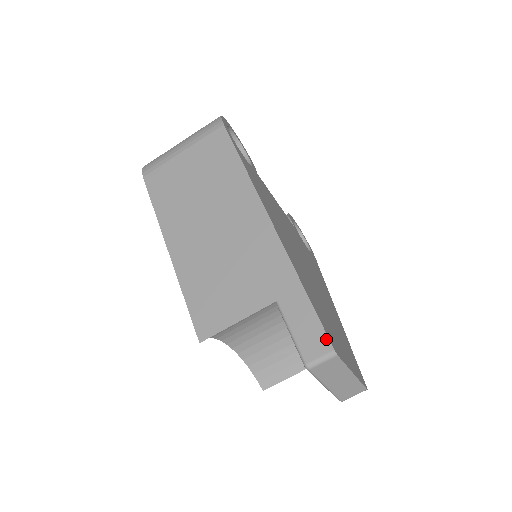
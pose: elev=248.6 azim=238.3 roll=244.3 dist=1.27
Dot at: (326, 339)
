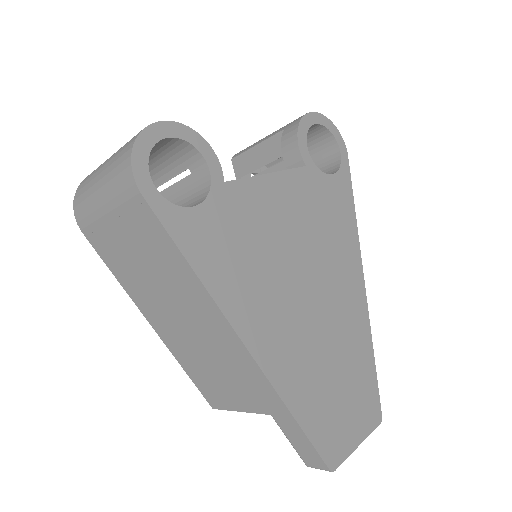
Dot at: (322, 462)
